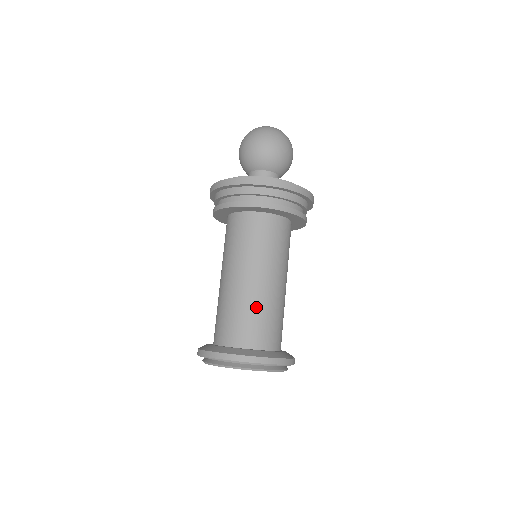
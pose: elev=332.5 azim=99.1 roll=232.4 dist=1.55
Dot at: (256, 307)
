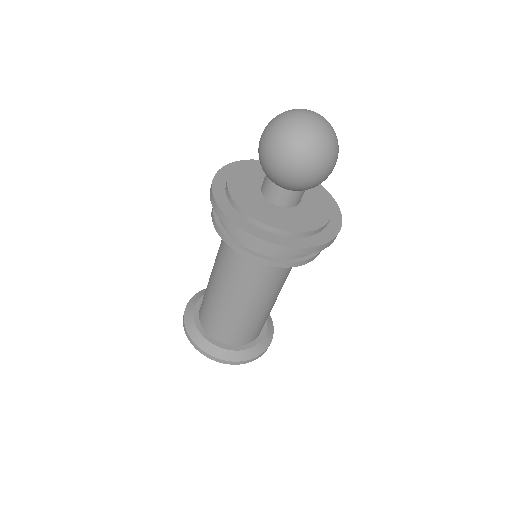
Dot at: (225, 316)
